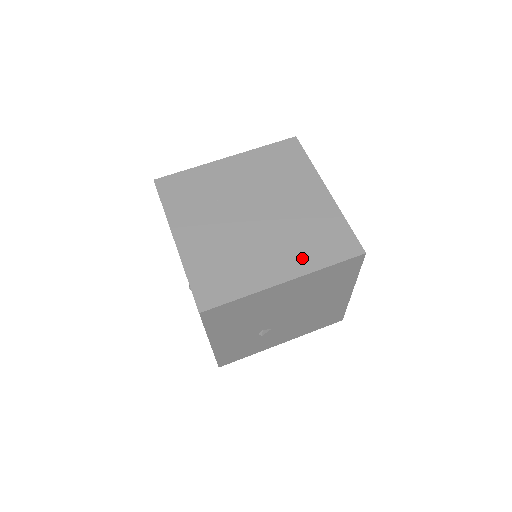
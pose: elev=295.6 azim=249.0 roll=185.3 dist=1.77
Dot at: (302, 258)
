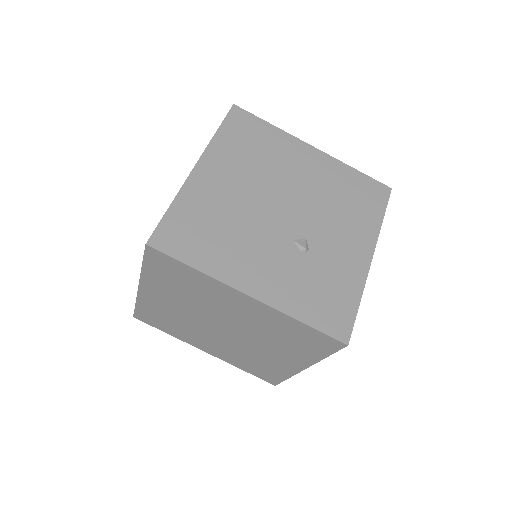
Dot at: (230, 358)
